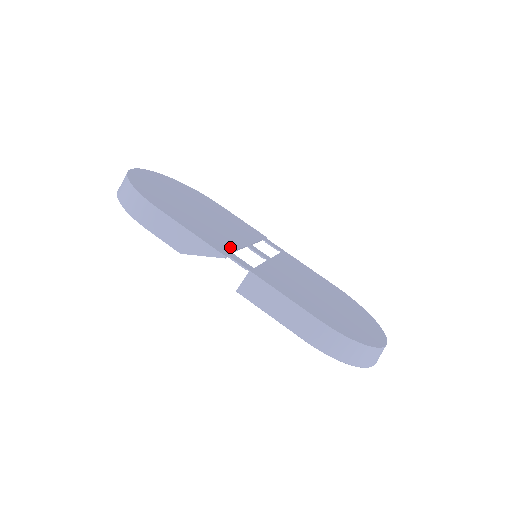
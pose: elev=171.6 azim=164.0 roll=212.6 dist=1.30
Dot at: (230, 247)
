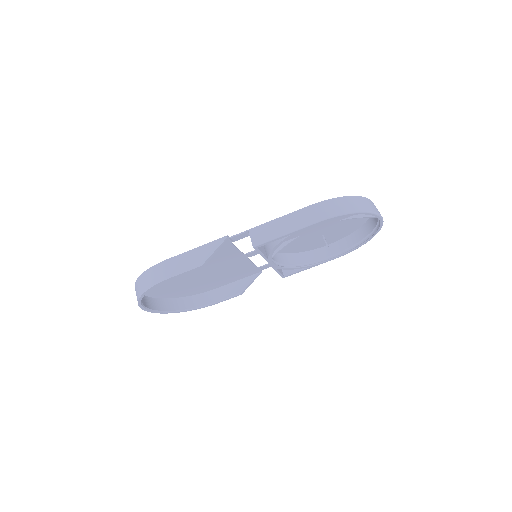
Dot at: (229, 246)
